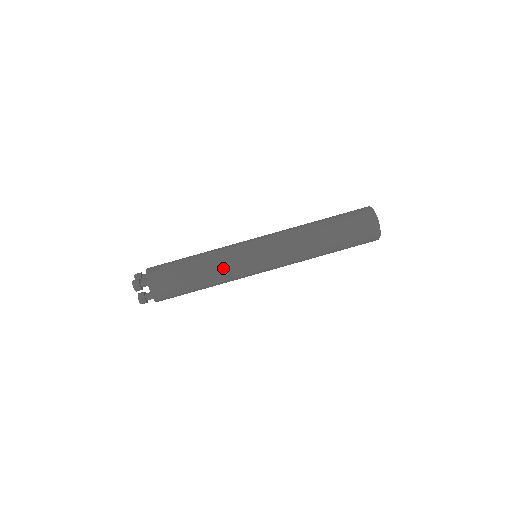
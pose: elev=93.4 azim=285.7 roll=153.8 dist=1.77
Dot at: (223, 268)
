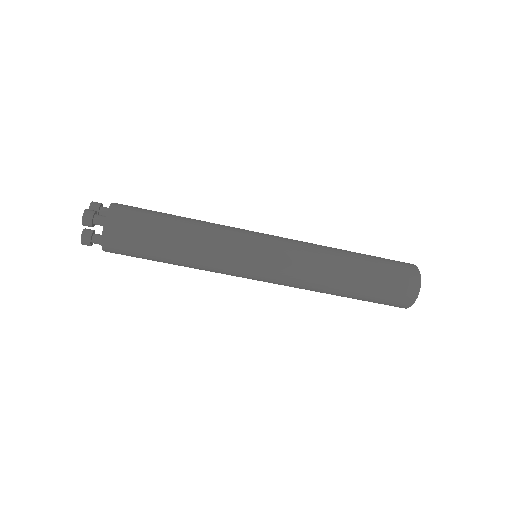
Dot at: (211, 252)
